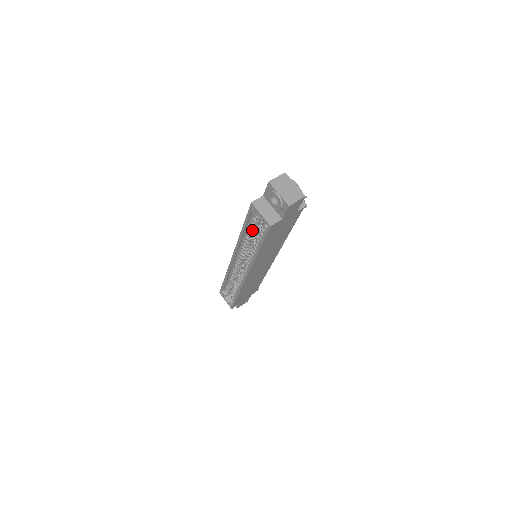
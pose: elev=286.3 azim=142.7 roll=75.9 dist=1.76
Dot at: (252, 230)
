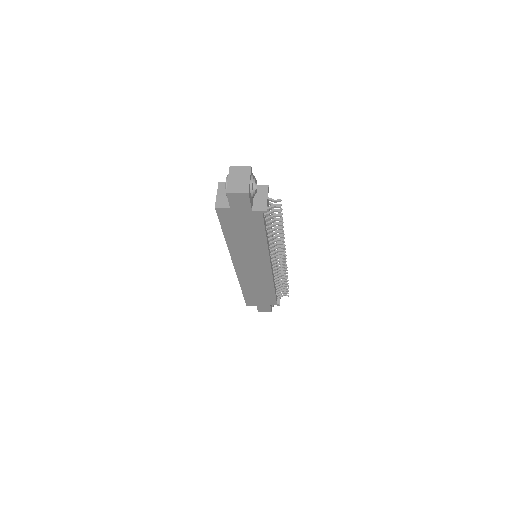
Dot at: occluded
